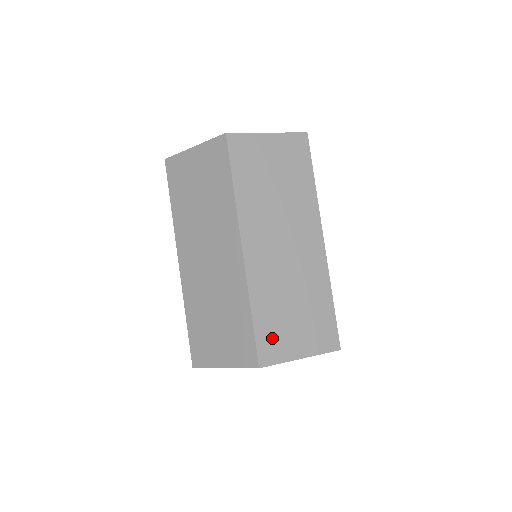
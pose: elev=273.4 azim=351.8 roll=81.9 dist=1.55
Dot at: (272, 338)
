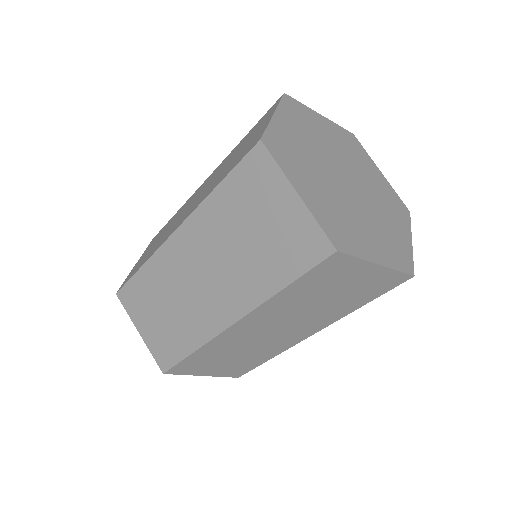
Dot at: (193, 365)
